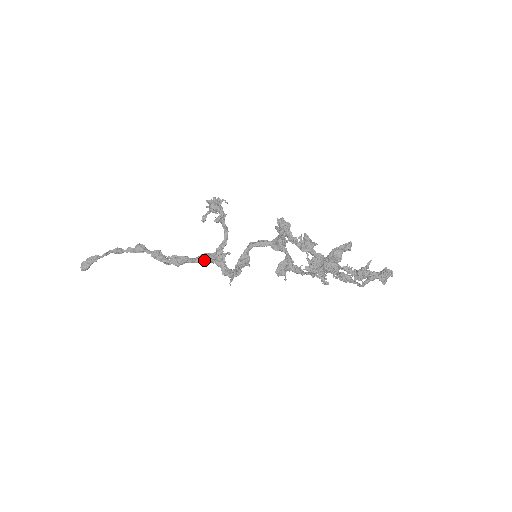
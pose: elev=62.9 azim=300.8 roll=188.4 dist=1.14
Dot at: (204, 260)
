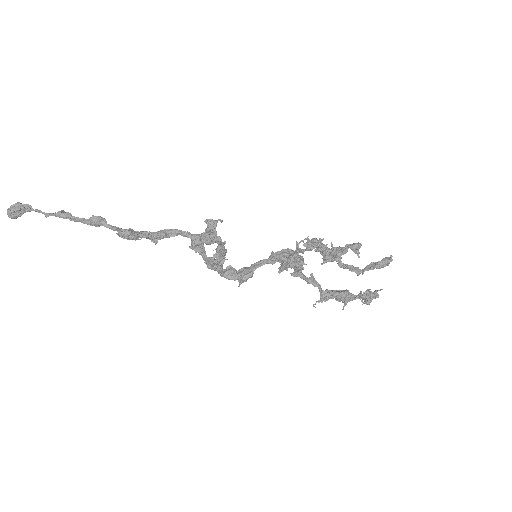
Dot at: occluded
